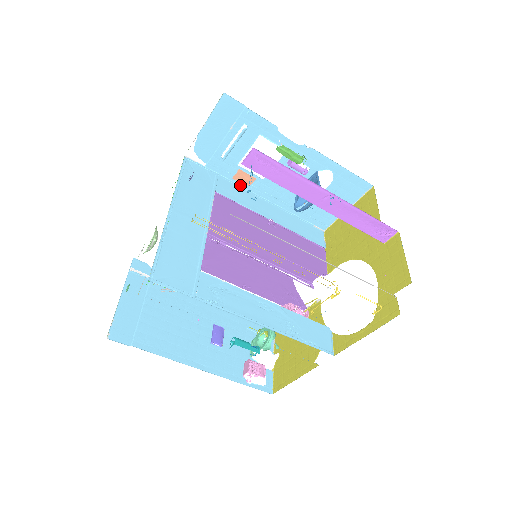
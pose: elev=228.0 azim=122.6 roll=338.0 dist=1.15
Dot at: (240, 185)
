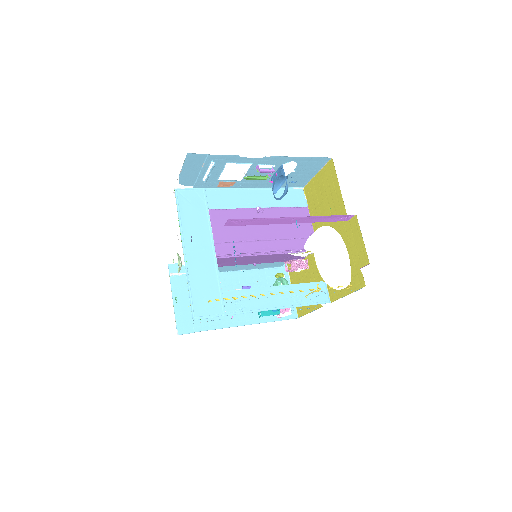
Dot at: (225, 188)
